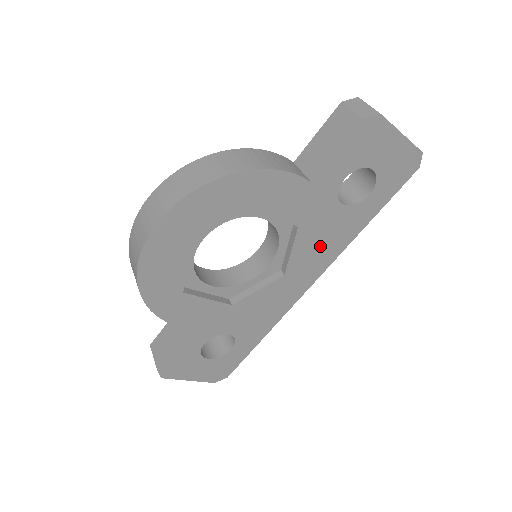
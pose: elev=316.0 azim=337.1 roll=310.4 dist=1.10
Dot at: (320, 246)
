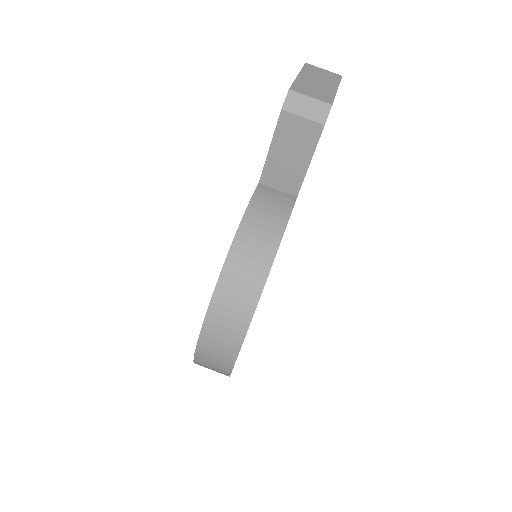
Dot at: occluded
